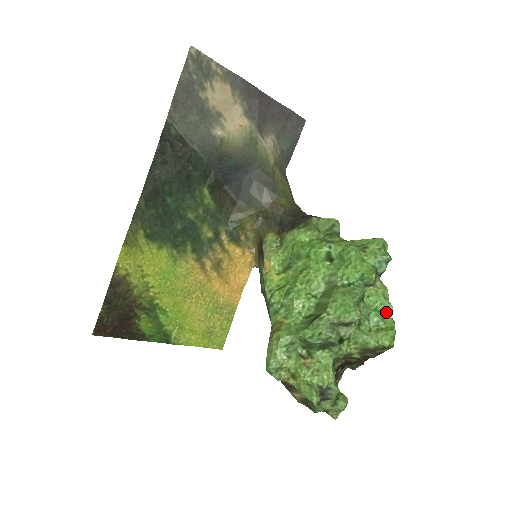
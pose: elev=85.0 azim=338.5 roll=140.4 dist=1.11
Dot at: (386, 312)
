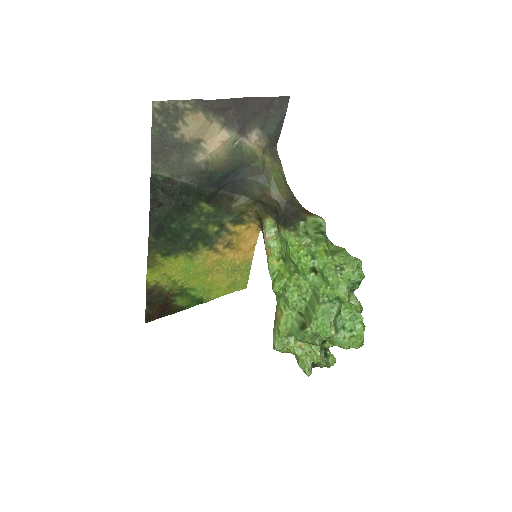
Dot at: (358, 322)
